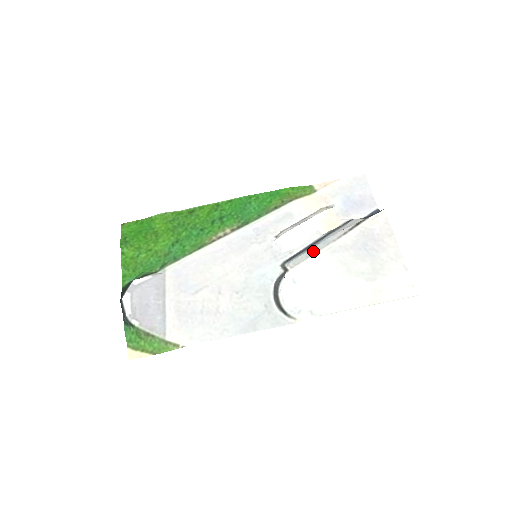
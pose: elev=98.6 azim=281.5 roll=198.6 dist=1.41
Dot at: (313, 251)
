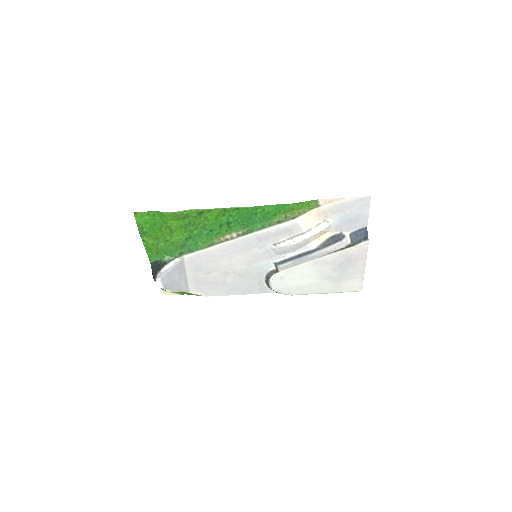
Dot at: (301, 262)
